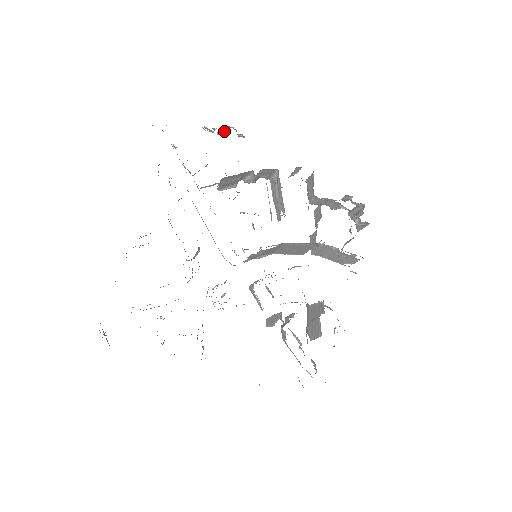
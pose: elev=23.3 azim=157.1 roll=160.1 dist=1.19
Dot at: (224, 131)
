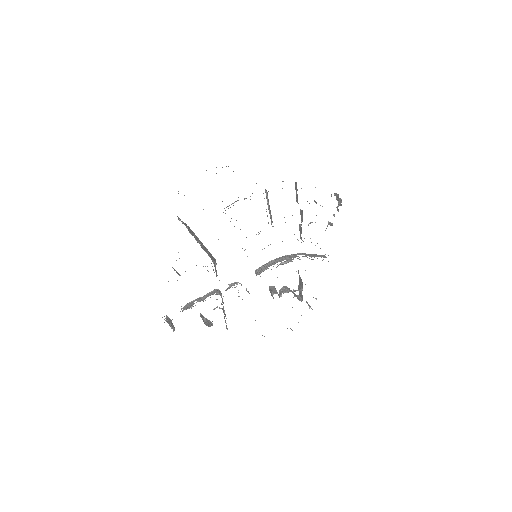
Dot at: occluded
